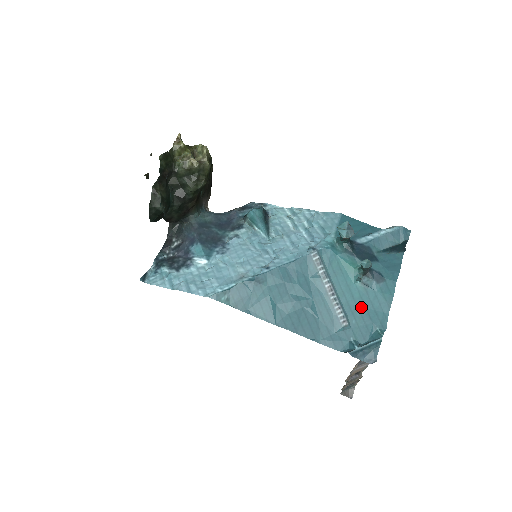
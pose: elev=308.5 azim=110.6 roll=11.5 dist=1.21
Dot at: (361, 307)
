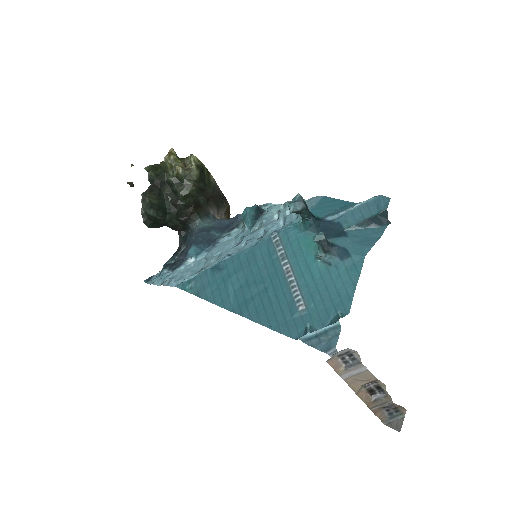
Dot at: (321, 288)
